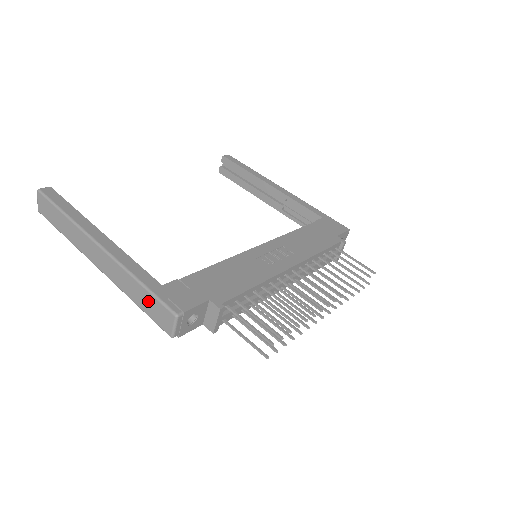
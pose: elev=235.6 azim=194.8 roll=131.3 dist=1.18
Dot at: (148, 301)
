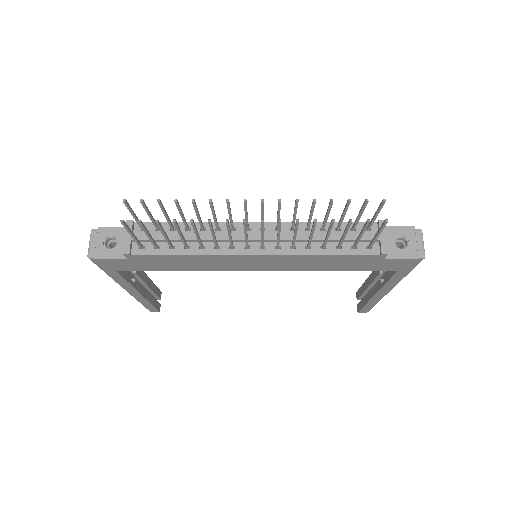
Dot at: occluded
